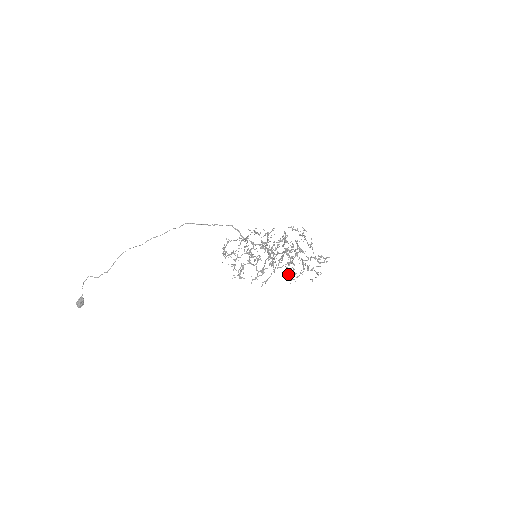
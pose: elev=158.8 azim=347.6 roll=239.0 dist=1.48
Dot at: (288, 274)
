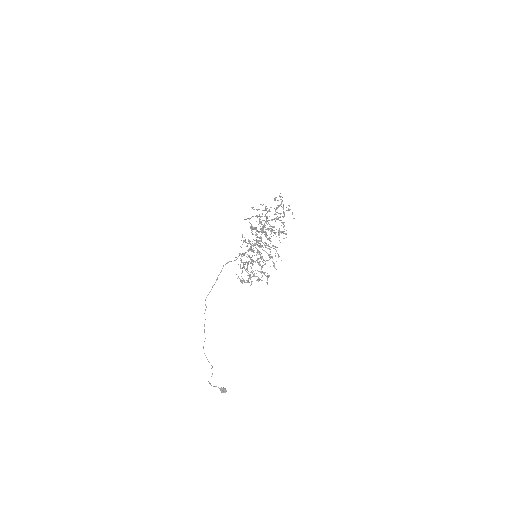
Dot at: occluded
